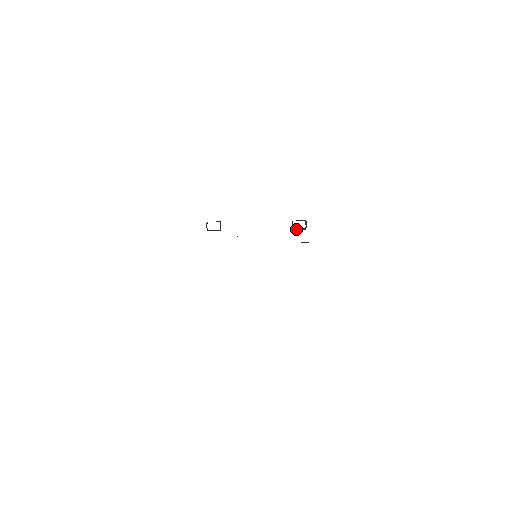
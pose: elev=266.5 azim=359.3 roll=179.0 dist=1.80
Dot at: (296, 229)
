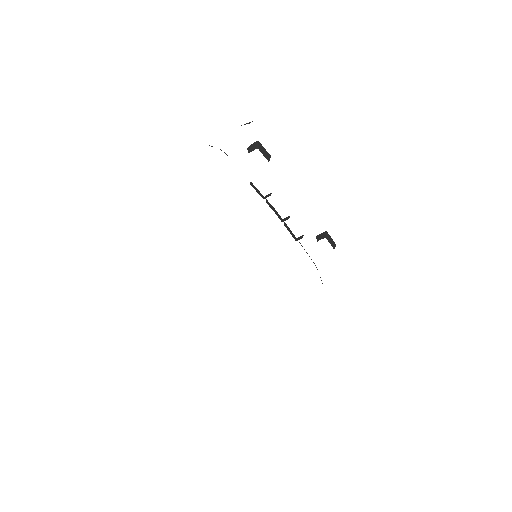
Dot at: occluded
